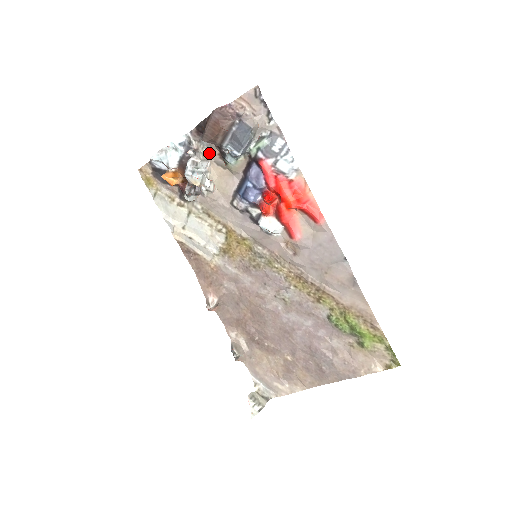
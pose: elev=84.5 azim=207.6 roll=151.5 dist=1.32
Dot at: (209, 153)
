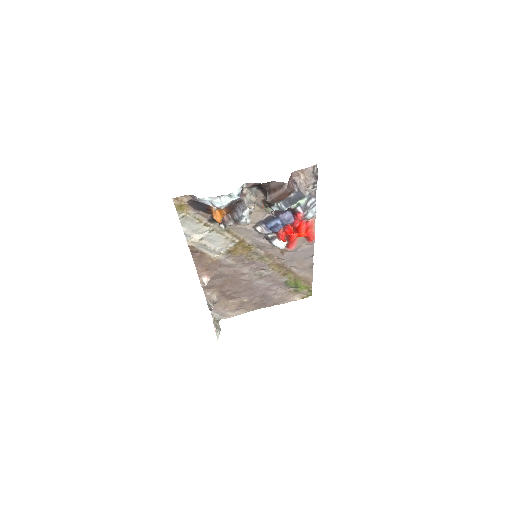
Dot at: (255, 198)
